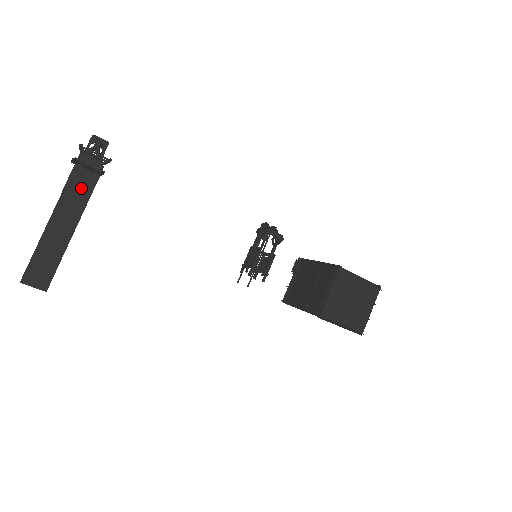
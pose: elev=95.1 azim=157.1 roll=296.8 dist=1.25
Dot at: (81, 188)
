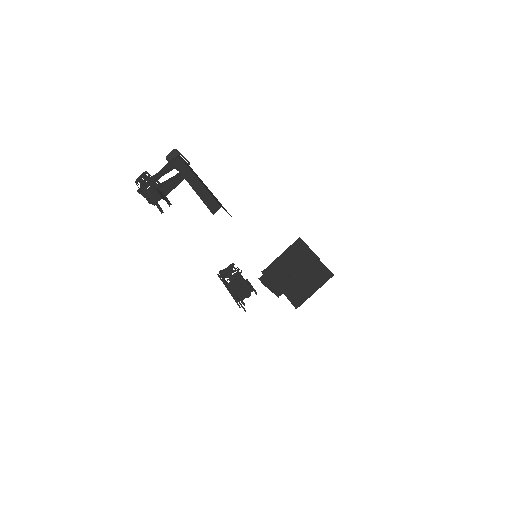
Dot at: (193, 171)
